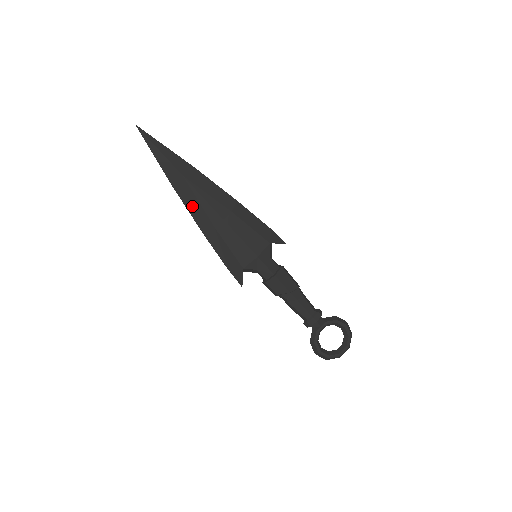
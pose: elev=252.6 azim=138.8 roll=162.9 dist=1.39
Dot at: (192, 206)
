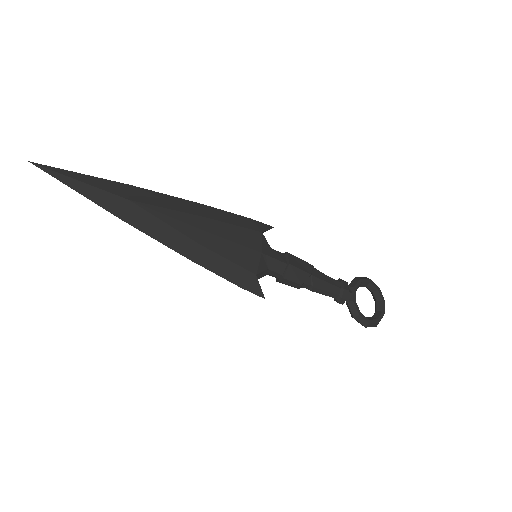
Dot at: (160, 233)
